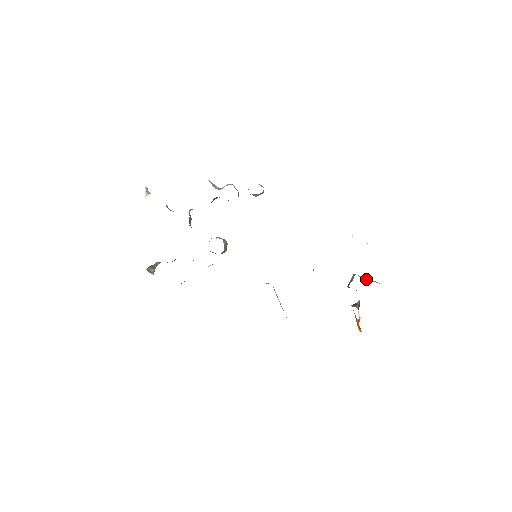
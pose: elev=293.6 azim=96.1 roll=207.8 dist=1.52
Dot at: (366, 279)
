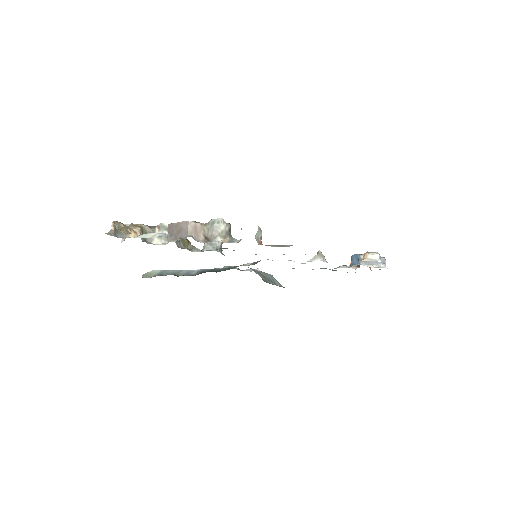
Dot at: (370, 261)
